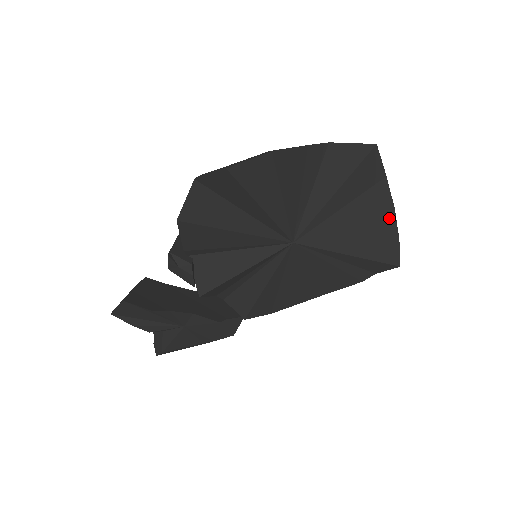
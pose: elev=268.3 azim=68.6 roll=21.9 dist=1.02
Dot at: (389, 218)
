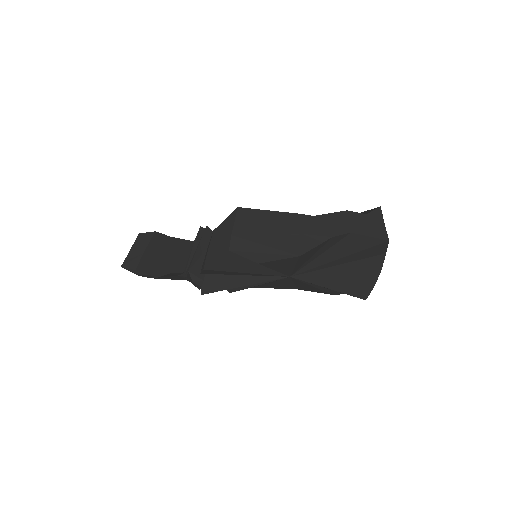
Dot at: (374, 275)
